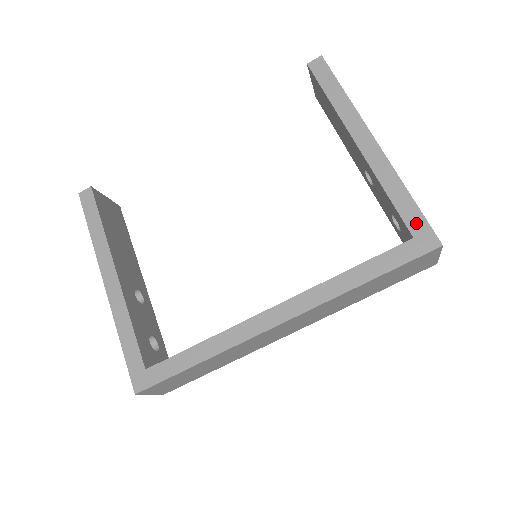
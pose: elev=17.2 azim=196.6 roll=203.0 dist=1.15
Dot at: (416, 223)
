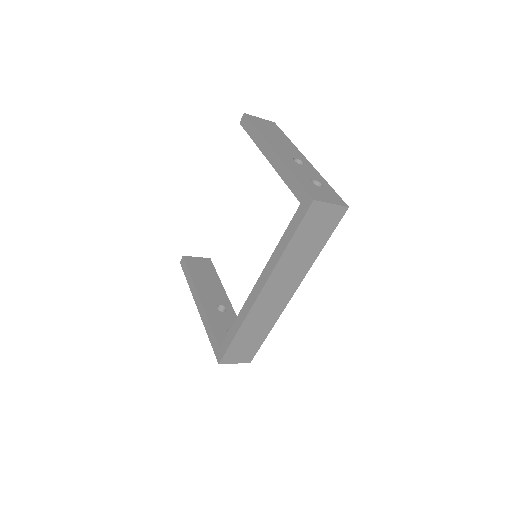
Dot at: (300, 193)
